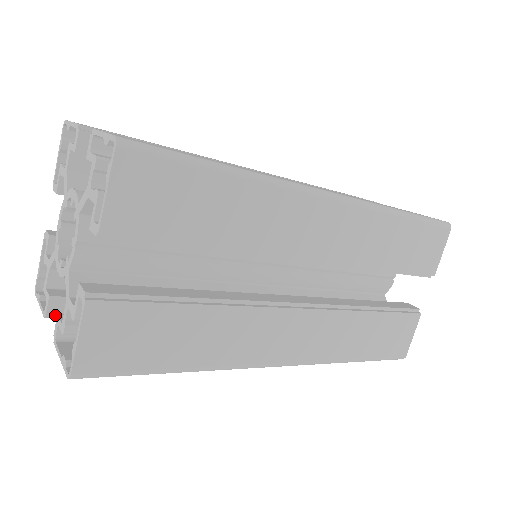
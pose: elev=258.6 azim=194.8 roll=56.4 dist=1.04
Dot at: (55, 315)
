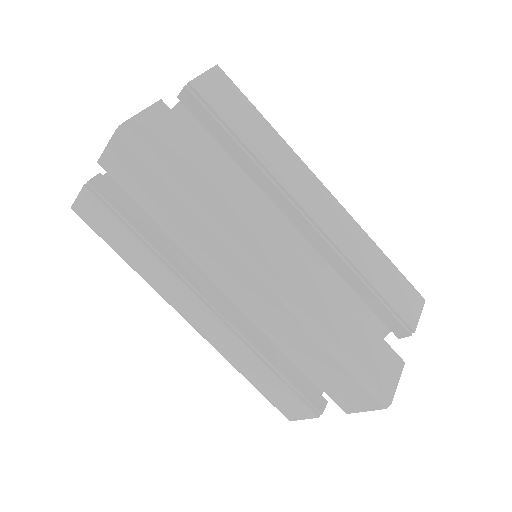
Dot at: (93, 186)
